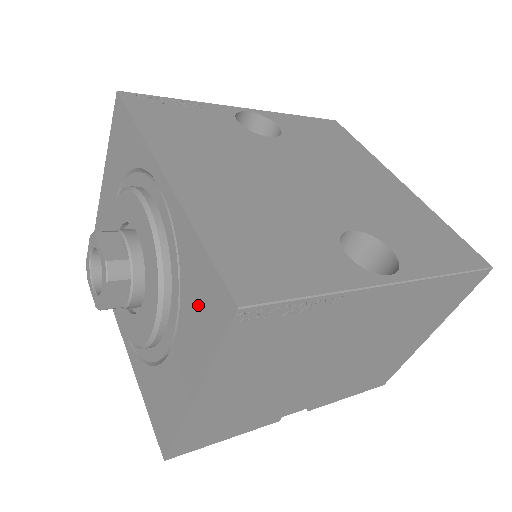
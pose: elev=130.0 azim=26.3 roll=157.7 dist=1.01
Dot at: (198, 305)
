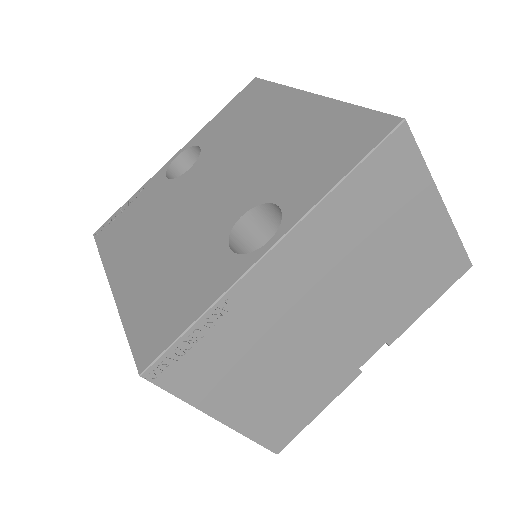
Dot at: occluded
